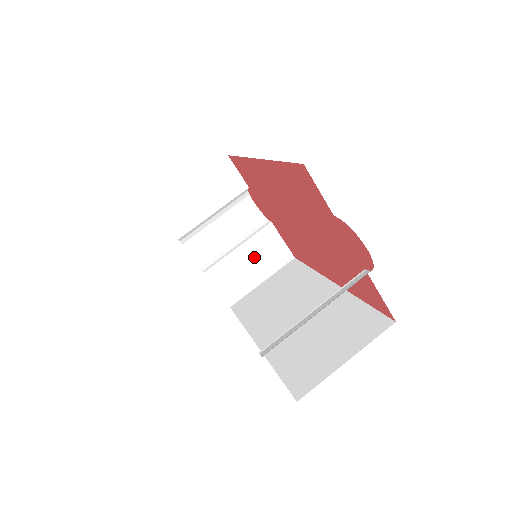
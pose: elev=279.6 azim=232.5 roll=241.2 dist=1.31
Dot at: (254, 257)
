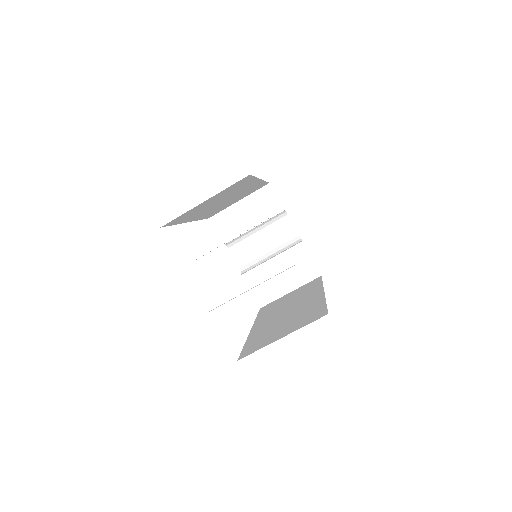
Dot at: (284, 269)
